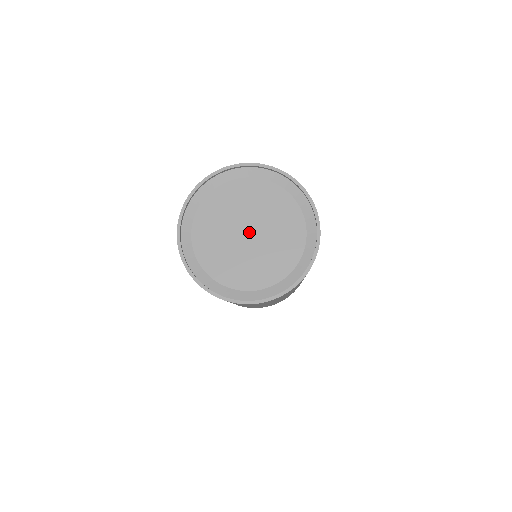
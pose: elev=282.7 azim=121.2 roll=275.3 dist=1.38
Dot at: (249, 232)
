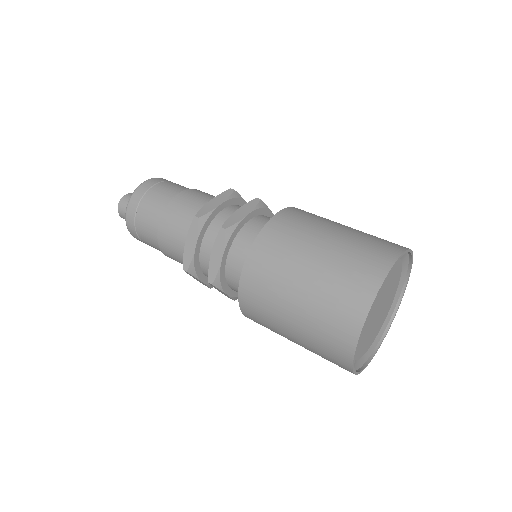
Dot at: (379, 309)
